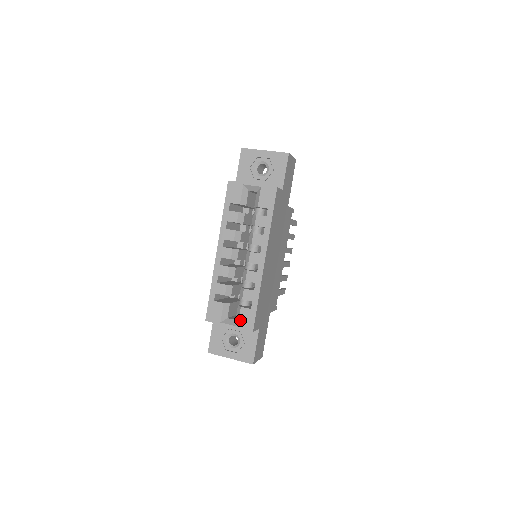
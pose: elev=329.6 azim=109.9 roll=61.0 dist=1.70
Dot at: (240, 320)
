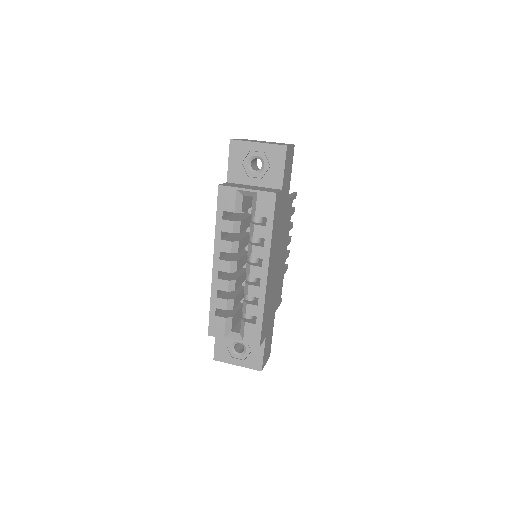
Dot at: (245, 335)
